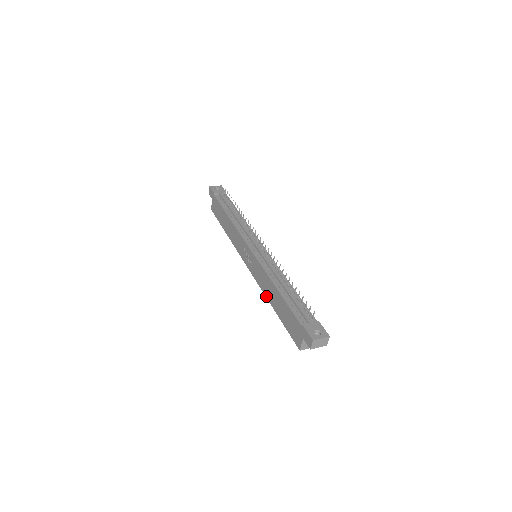
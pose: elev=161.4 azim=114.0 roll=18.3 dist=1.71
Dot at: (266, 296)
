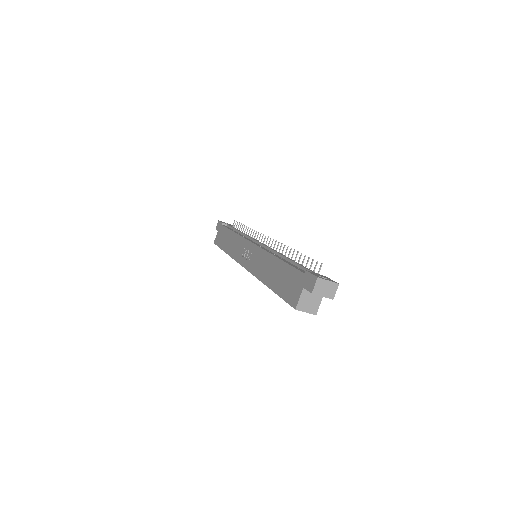
Dot at: (261, 279)
